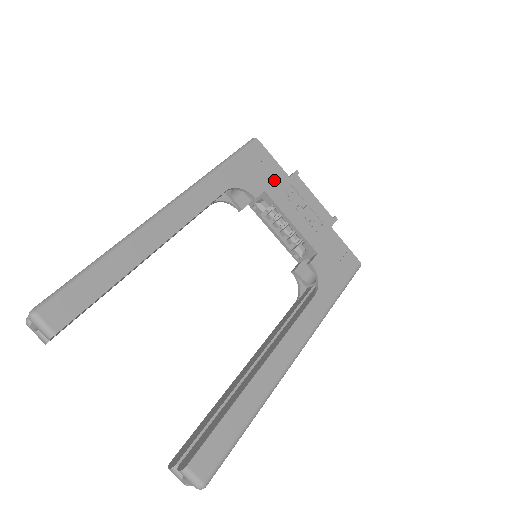
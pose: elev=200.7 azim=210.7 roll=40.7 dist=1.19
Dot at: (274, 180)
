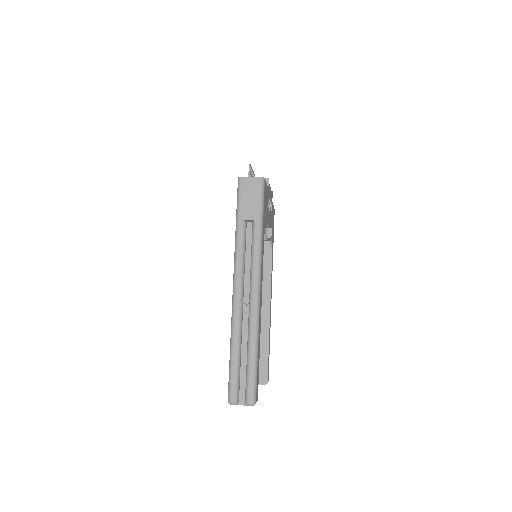
Dot at: (267, 202)
